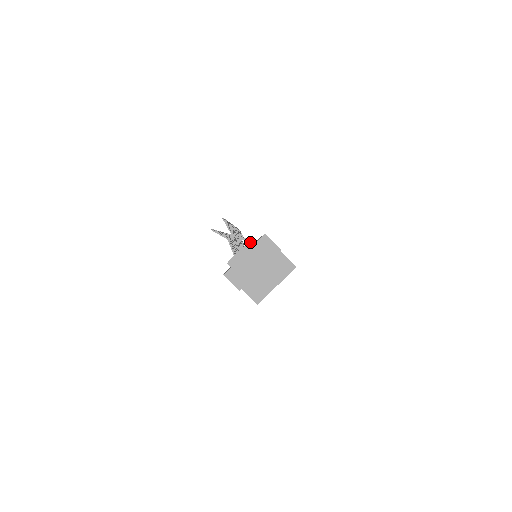
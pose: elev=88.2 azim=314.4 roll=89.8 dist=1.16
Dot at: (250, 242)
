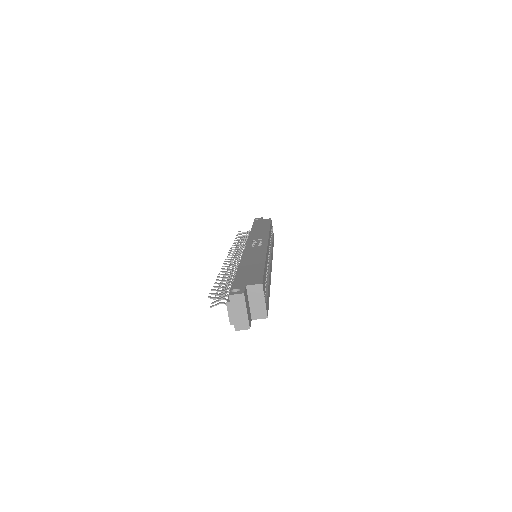
Dot at: (227, 306)
